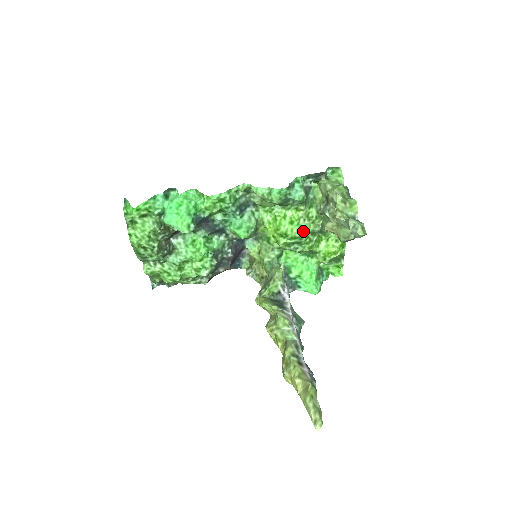
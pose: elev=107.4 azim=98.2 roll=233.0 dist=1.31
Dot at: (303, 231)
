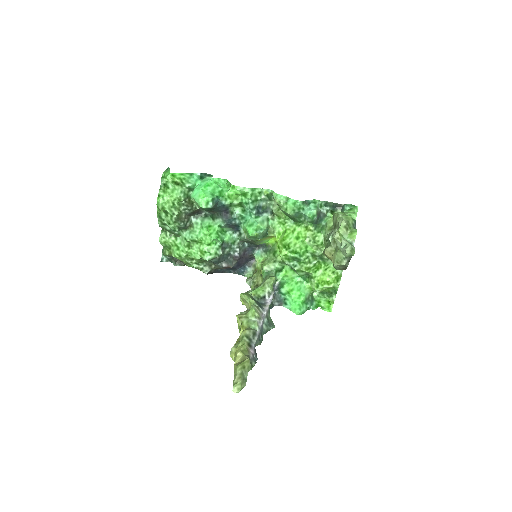
Dot at: (305, 249)
